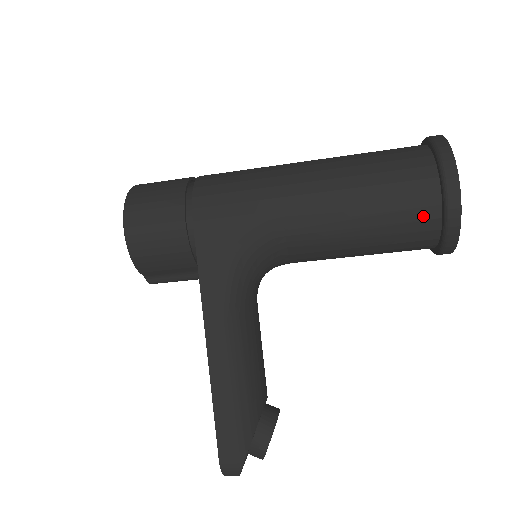
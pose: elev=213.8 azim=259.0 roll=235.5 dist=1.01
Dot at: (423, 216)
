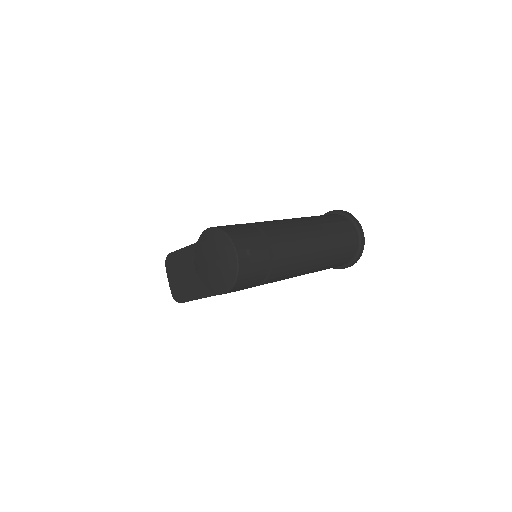
Dot at: occluded
